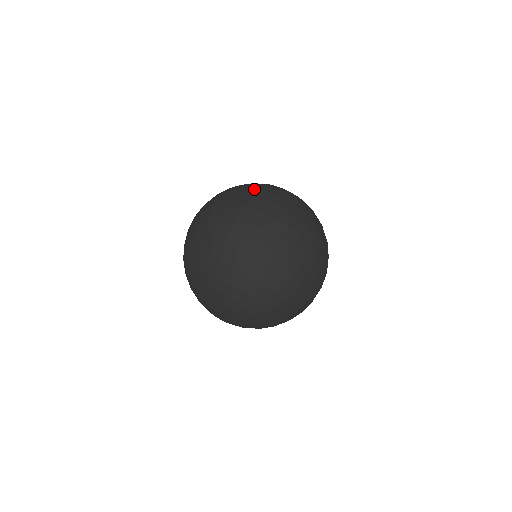
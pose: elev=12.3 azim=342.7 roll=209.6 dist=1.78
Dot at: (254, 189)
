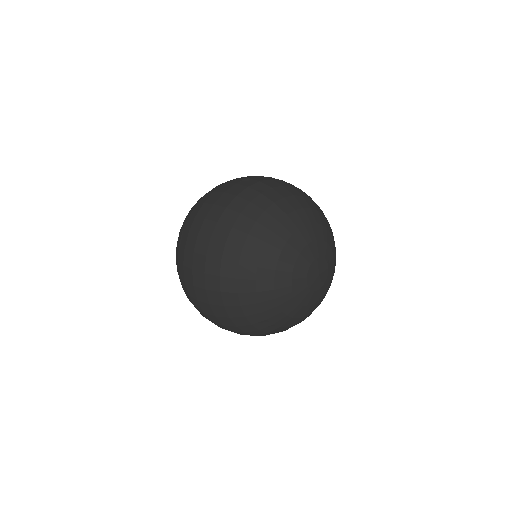
Dot at: (237, 253)
